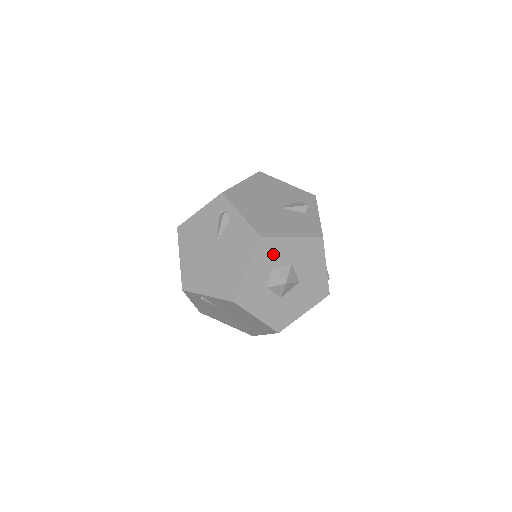
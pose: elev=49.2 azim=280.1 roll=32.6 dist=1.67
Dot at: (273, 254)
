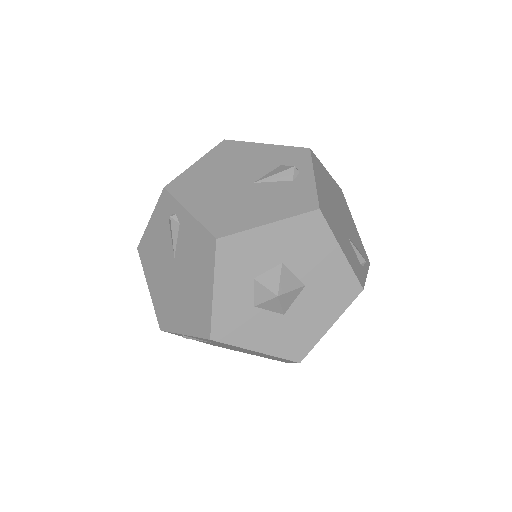
Dot at: (246, 257)
